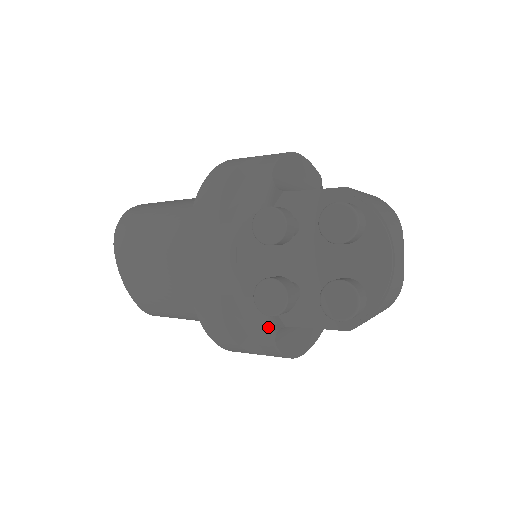
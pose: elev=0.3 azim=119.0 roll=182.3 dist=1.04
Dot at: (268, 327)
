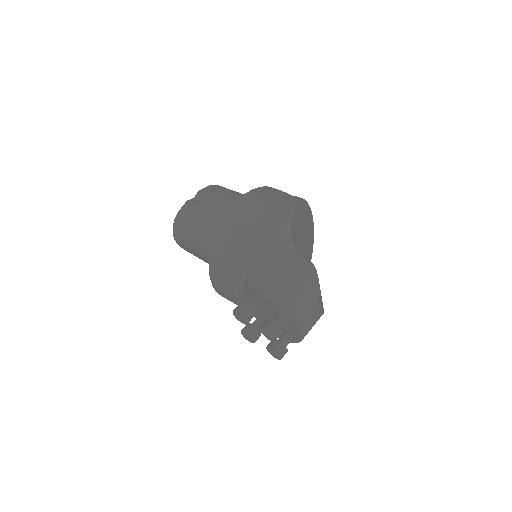
Dot at: occluded
